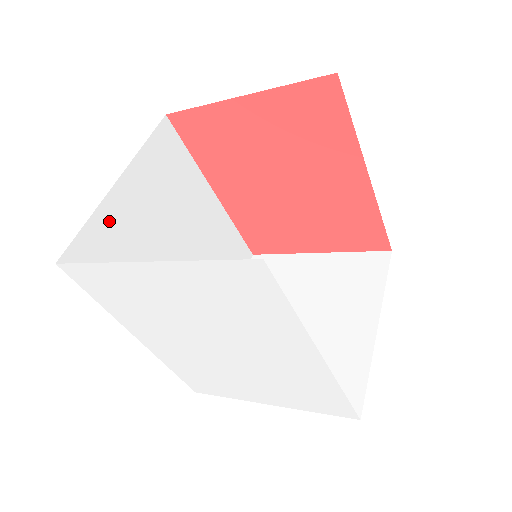
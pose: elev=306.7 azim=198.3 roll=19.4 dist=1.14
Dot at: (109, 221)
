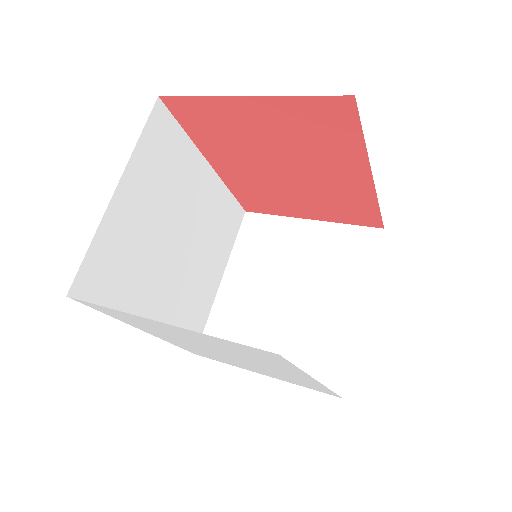
Dot at: (111, 235)
